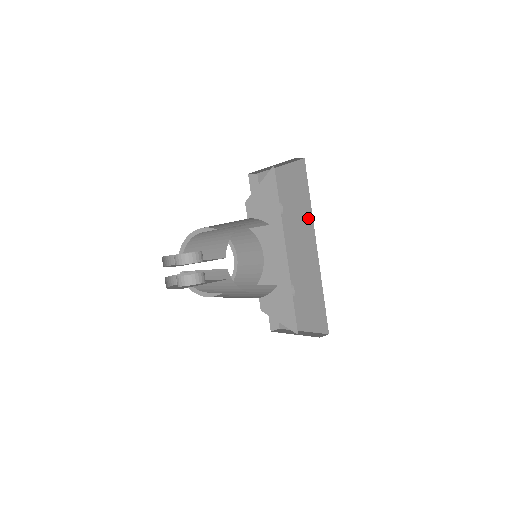
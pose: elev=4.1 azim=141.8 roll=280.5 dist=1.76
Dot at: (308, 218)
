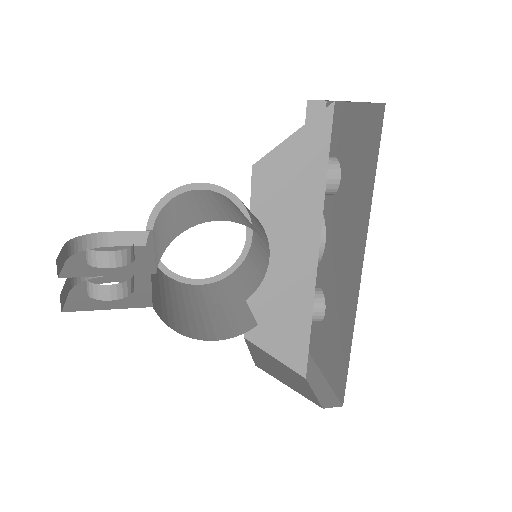
Dot at: (363, 218)
